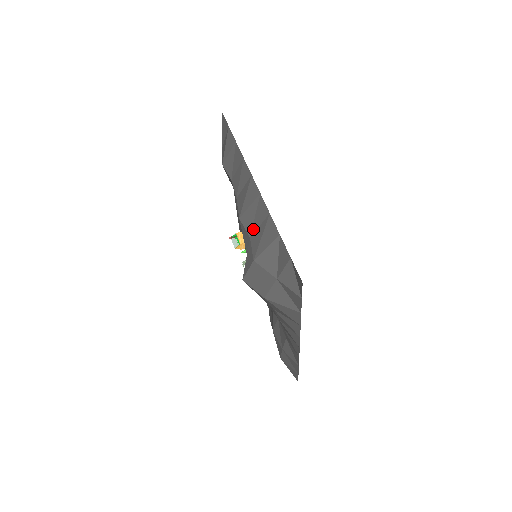
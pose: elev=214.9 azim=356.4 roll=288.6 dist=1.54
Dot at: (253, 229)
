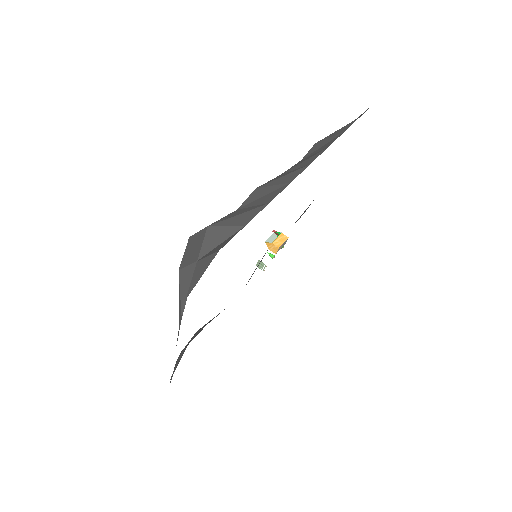
Dot at: (247, 205)
